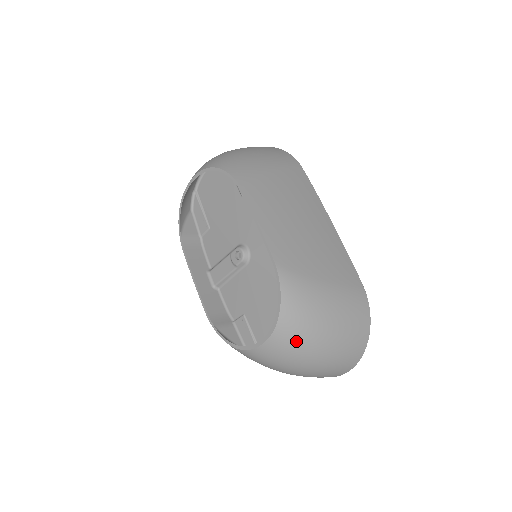
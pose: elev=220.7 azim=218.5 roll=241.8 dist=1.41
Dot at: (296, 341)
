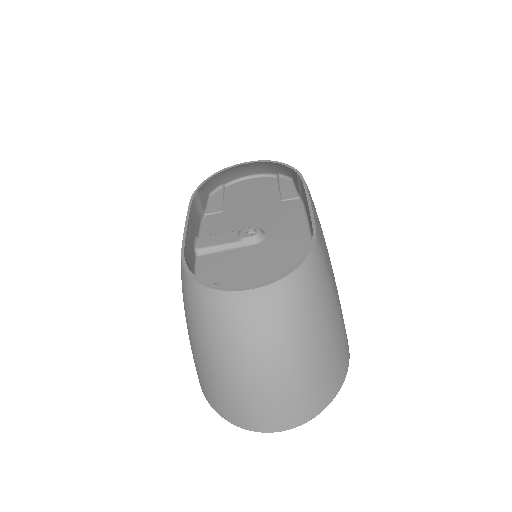
Dot at: (291, 312)
